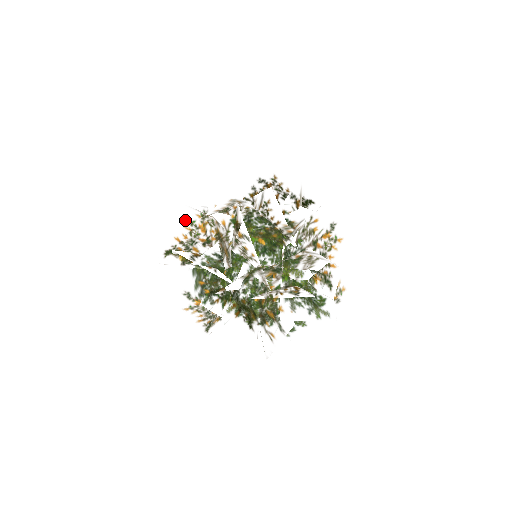
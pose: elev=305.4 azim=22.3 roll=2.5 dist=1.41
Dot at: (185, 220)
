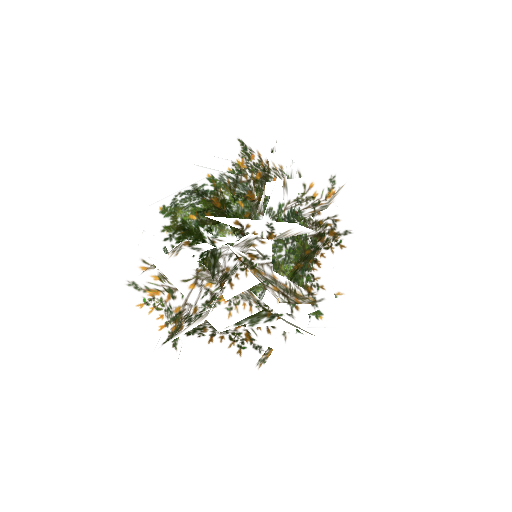
Dot at: (199, 322)
